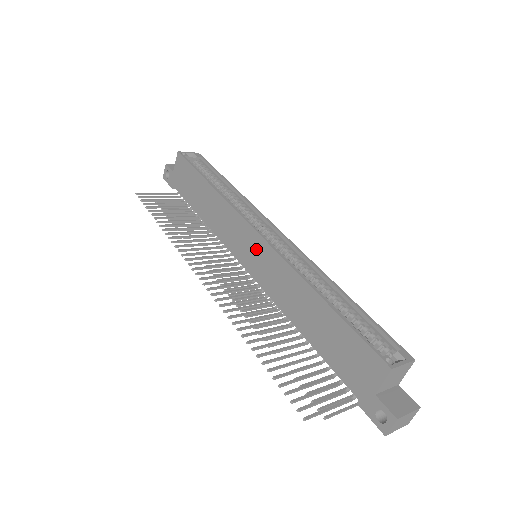
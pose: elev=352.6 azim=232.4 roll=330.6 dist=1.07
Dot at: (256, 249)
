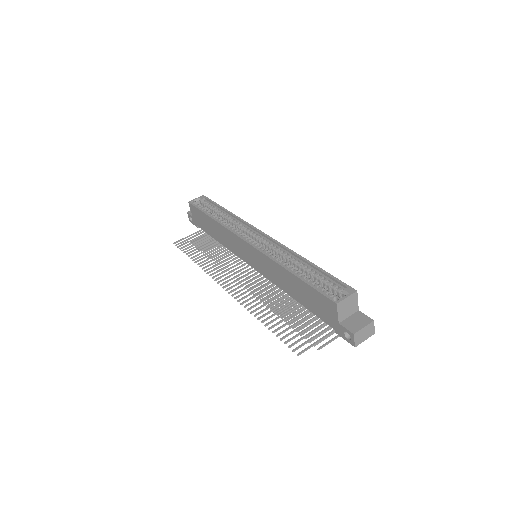
Dot at: (251, 253)
